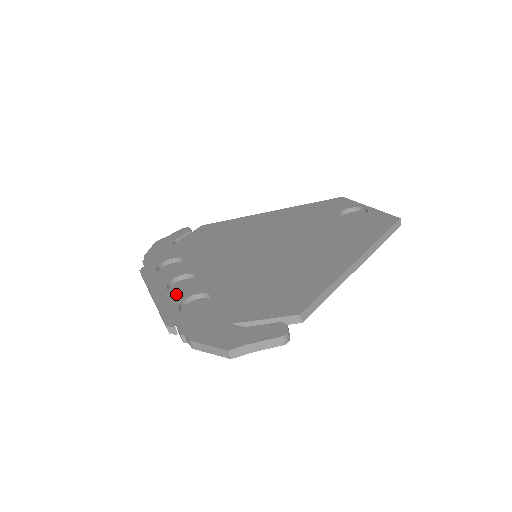
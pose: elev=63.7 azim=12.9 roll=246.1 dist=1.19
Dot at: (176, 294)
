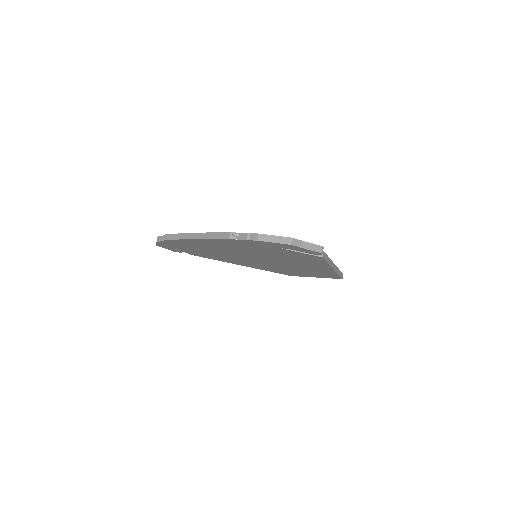
Dot at: occluded
